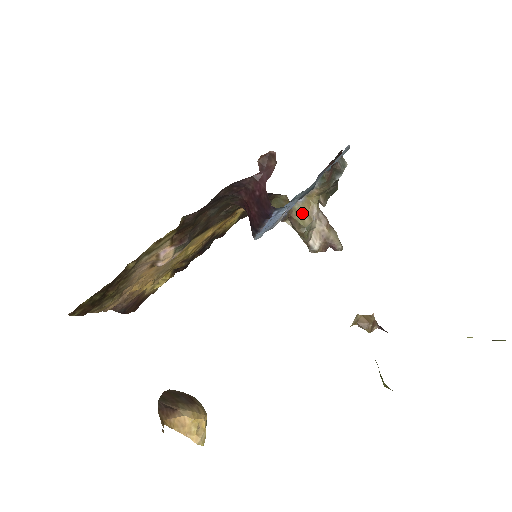
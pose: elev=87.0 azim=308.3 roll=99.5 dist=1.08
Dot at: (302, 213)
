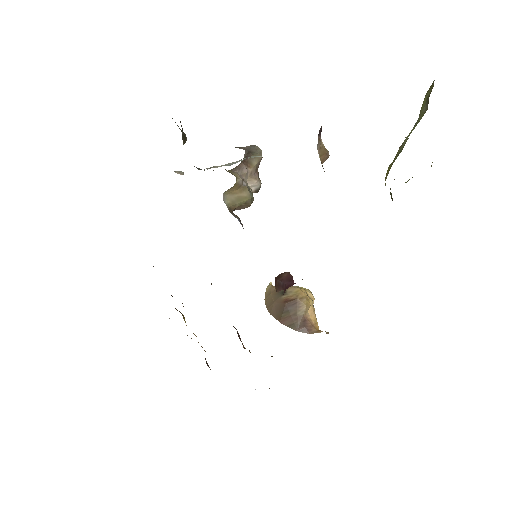
Dot at: (235, 197)
